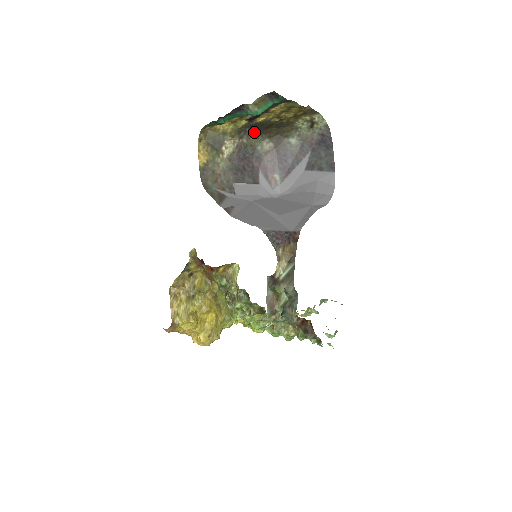
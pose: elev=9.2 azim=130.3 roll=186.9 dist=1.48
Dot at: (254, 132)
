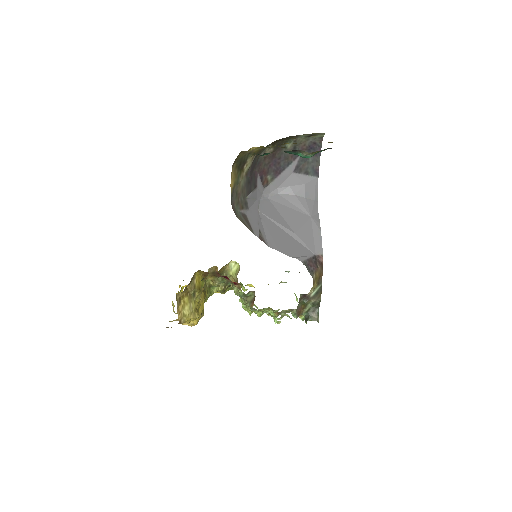
Dot at: occluded
